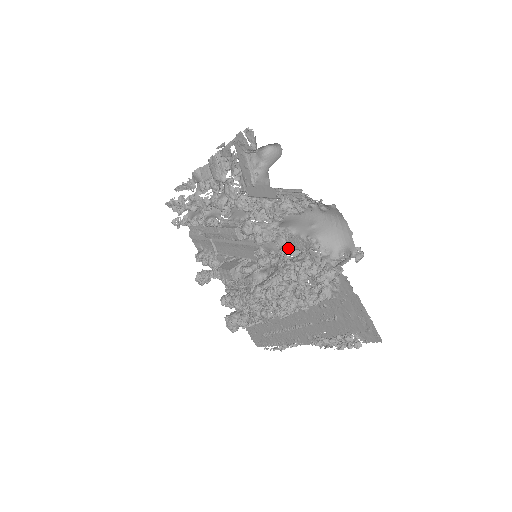
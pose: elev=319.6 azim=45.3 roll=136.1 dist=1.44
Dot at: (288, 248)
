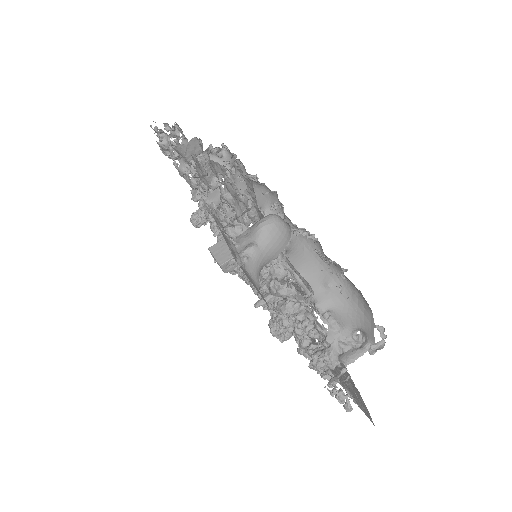
Dot at: (292, 284)
